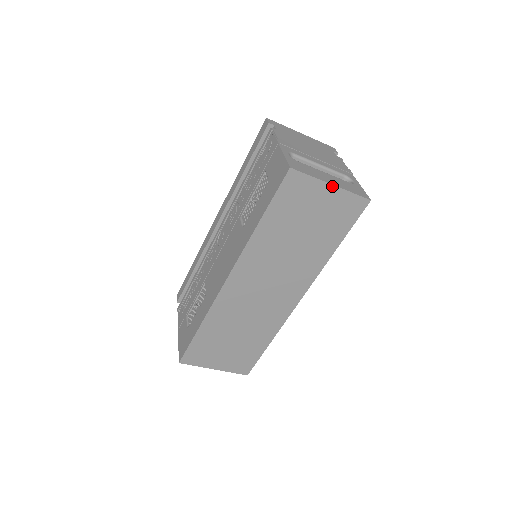
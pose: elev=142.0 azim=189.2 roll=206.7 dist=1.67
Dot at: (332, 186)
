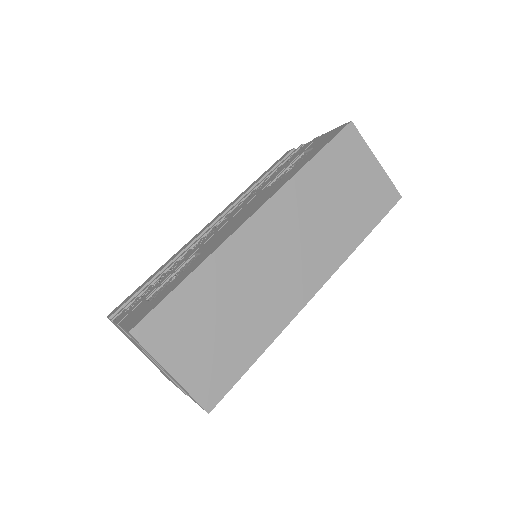
Dot at: (377, 162)
